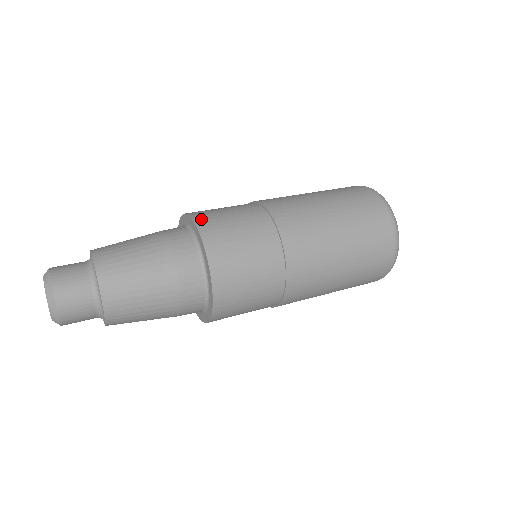
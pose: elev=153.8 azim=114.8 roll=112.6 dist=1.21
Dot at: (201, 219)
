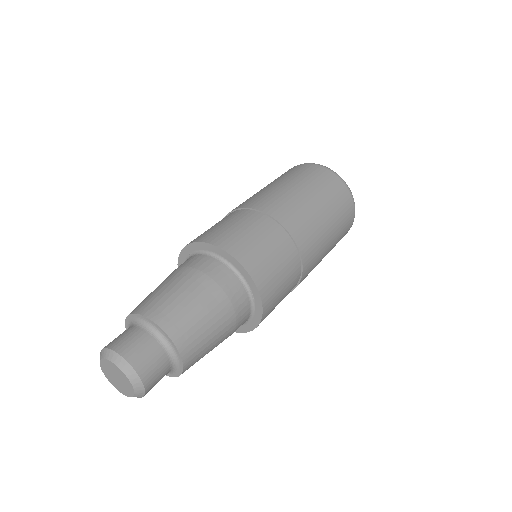
Dot at: (237, 251)
